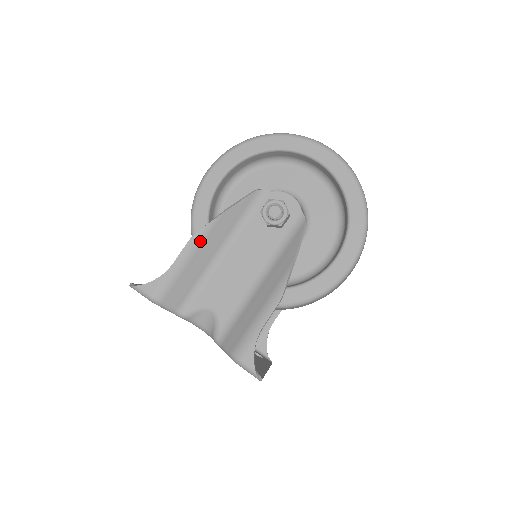
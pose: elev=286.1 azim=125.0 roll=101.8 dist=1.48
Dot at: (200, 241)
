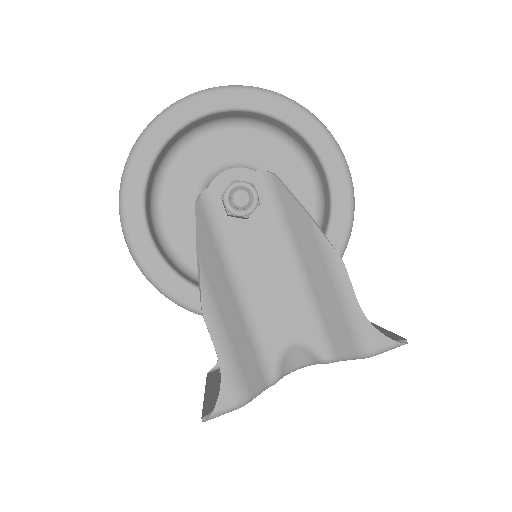
Dot at: (213, 305)
